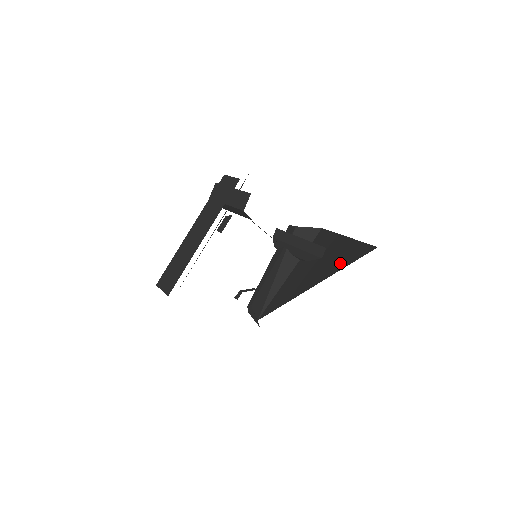
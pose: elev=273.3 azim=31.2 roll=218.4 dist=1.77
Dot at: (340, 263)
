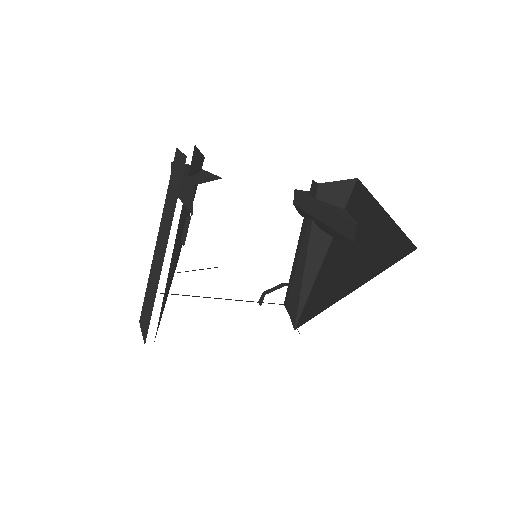
Dot at: (370, 264)
